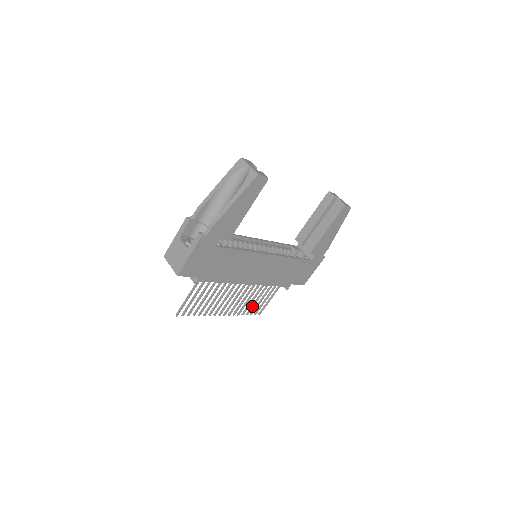
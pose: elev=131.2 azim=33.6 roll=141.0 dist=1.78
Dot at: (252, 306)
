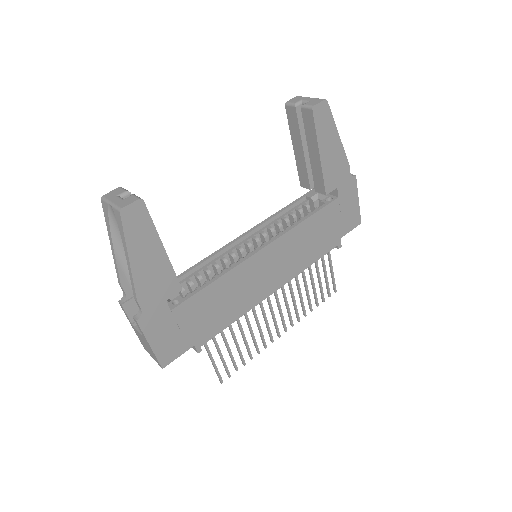
Dot at: (314, 295)
